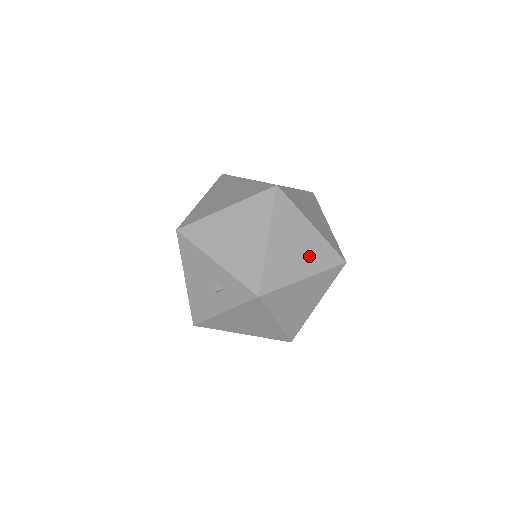
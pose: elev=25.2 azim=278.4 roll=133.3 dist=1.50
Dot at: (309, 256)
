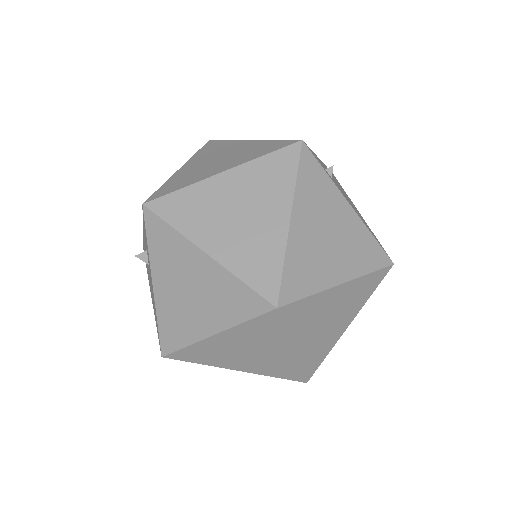
Dot at: (236, 157)
